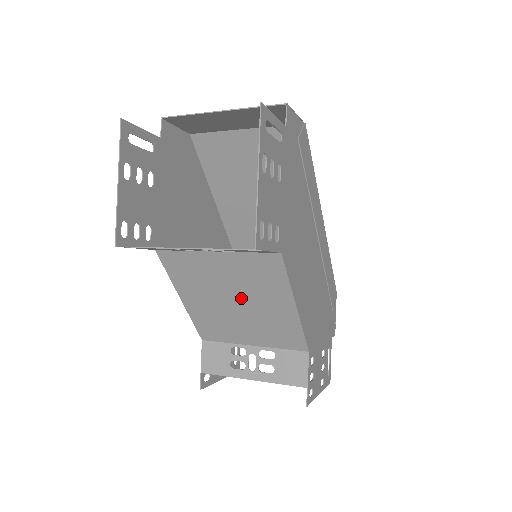
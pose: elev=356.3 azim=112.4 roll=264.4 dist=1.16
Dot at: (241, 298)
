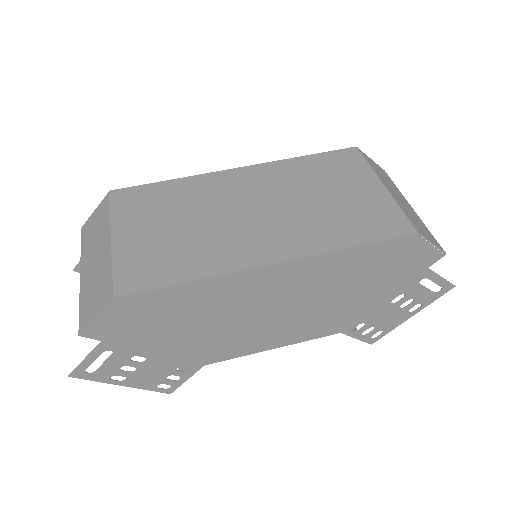
Dot at: occluded
